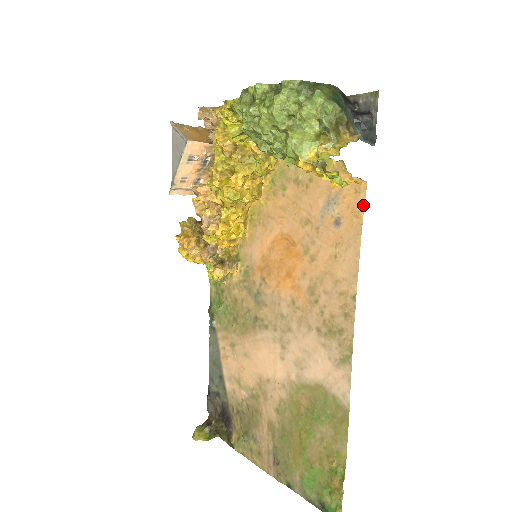
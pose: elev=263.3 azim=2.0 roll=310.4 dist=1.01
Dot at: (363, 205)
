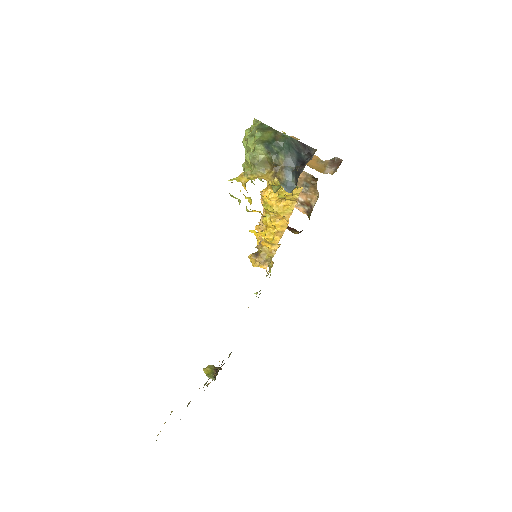
Dot at: occluded
